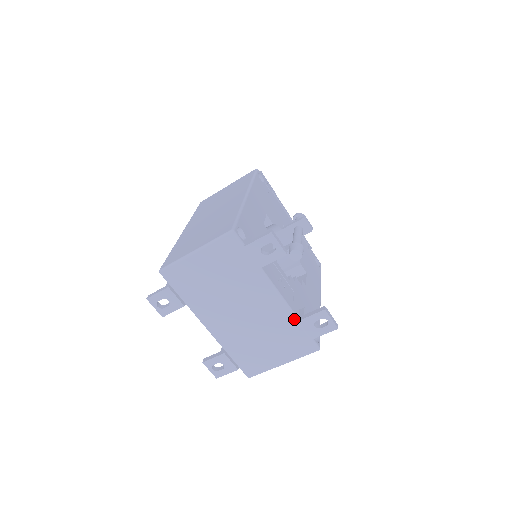
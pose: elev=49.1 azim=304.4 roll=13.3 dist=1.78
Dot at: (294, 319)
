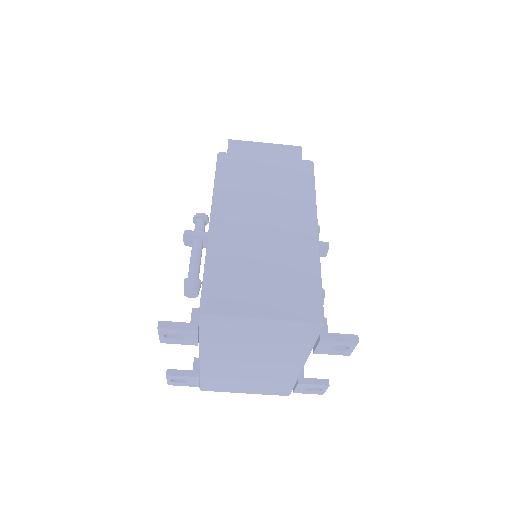
Dot at: (295, 380)
